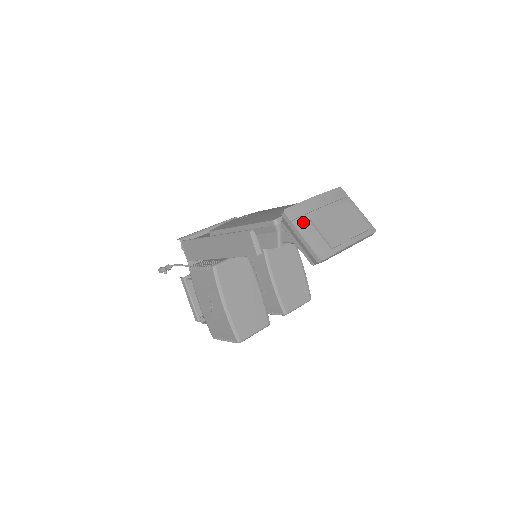
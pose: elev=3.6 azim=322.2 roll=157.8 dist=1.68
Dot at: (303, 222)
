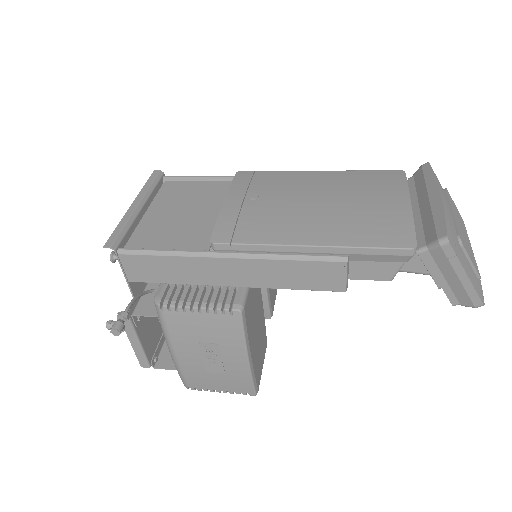
Dot at: (459, 250)
